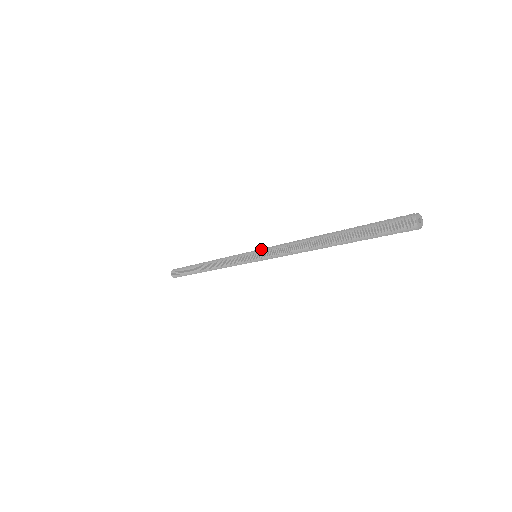
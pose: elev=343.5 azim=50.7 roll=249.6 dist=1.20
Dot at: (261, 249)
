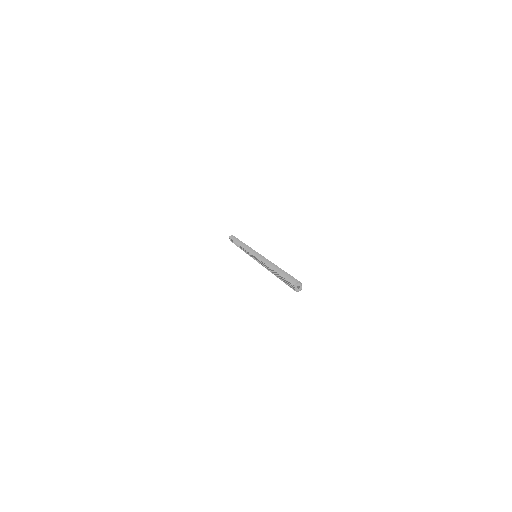
Dot at: (256, 254)
